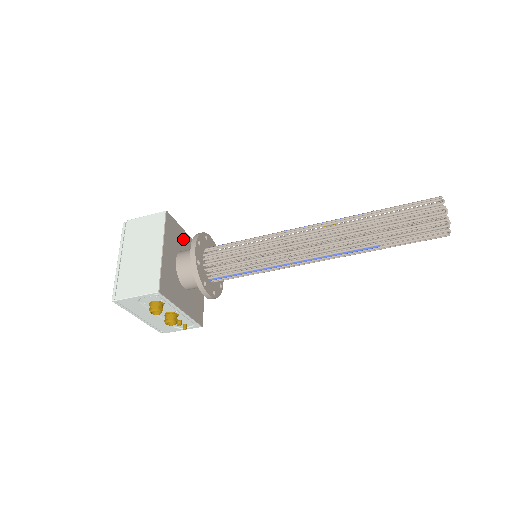
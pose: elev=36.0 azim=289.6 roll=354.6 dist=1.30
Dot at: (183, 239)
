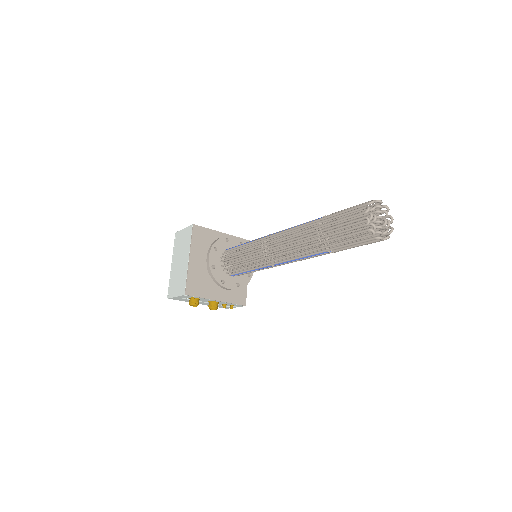
Dot at: occluded
